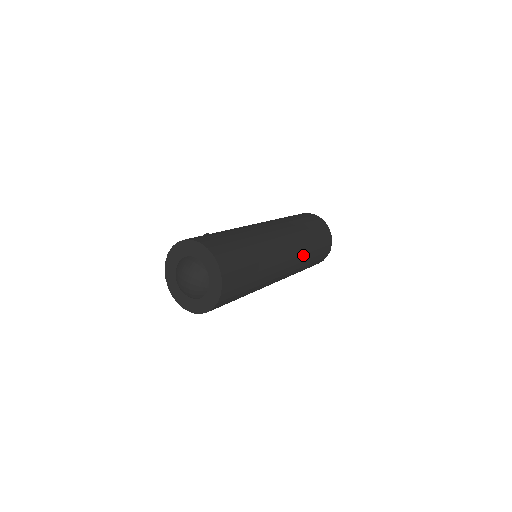
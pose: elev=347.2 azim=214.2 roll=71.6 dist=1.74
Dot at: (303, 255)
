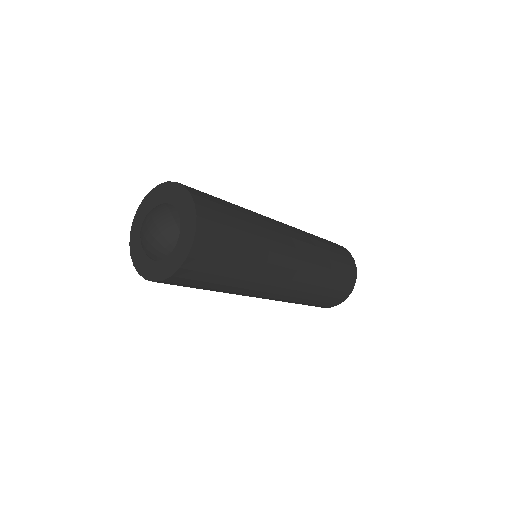
Dot at: (311, 285)
